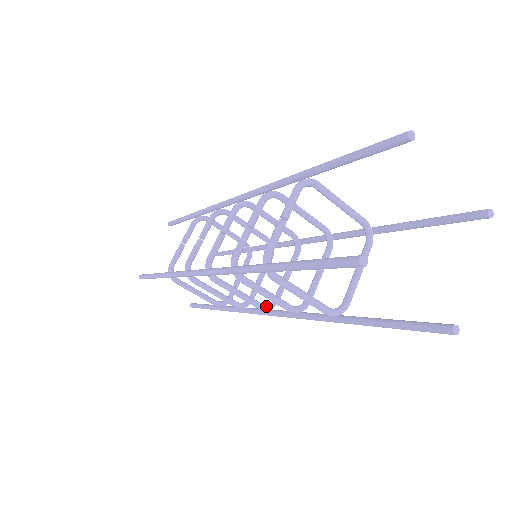
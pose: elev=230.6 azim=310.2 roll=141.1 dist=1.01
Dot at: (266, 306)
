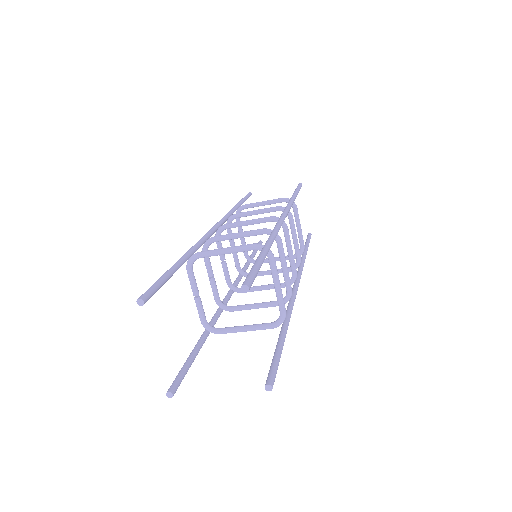
Dot at: occluded
